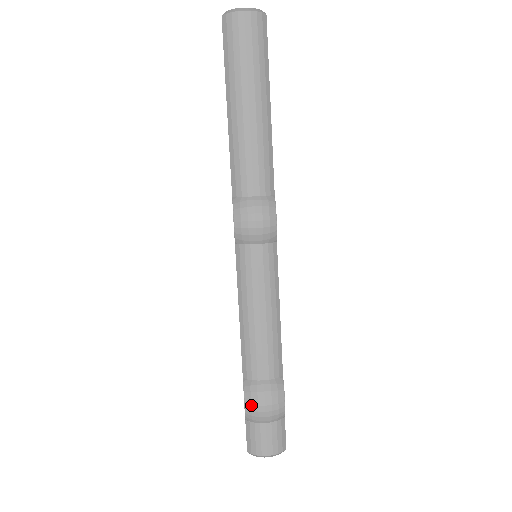
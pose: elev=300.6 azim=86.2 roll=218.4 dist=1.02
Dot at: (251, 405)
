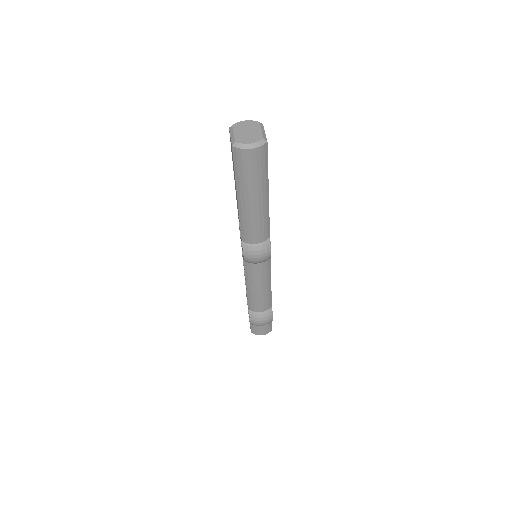
Dot at: (254, 323)
